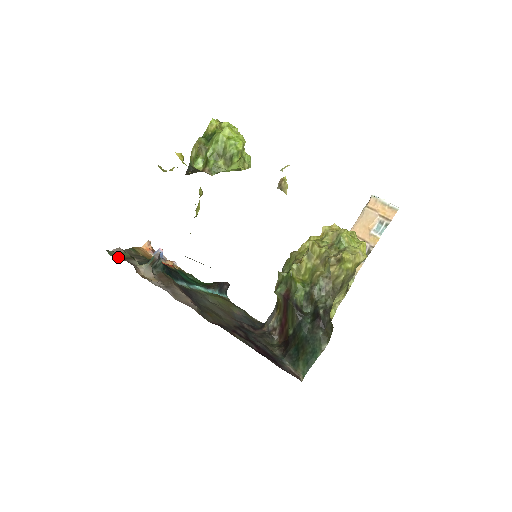
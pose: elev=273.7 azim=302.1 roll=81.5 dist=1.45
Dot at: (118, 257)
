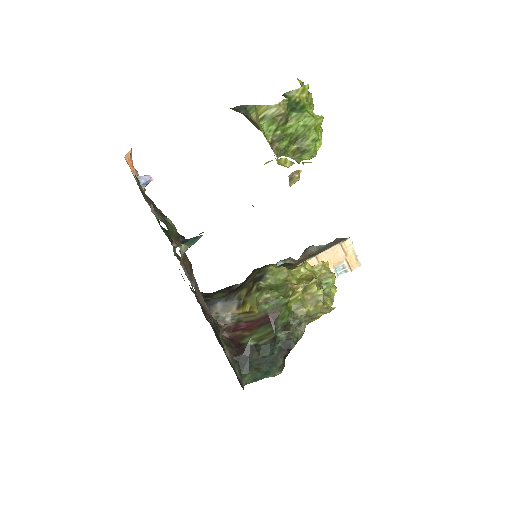
Dot at: (172, 234)
